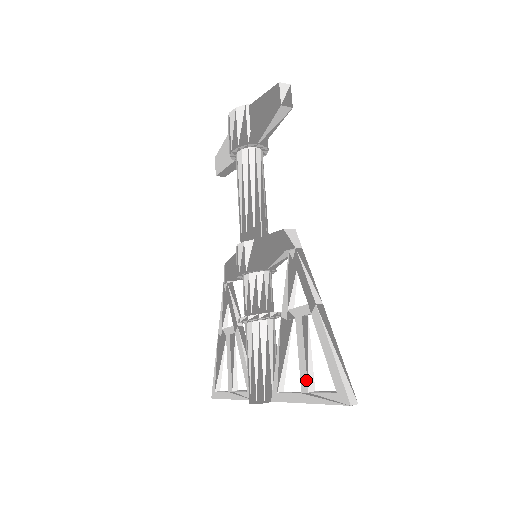
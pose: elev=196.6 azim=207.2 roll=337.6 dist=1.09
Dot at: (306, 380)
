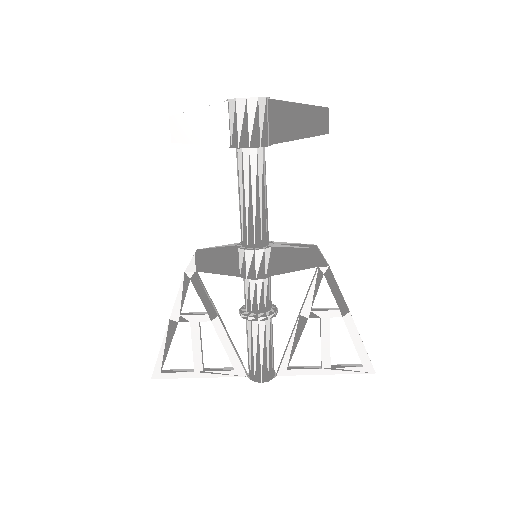
Dot at: (329, 360)
